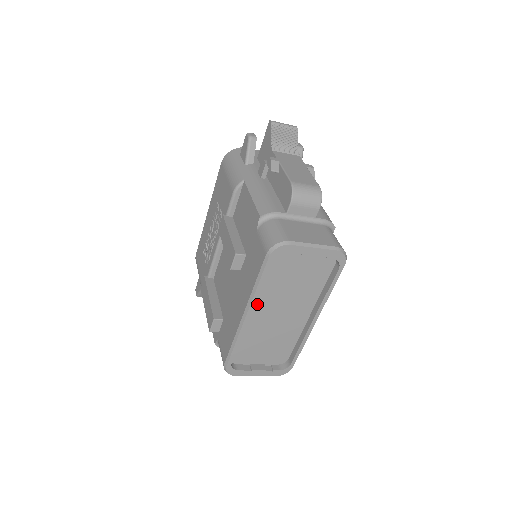
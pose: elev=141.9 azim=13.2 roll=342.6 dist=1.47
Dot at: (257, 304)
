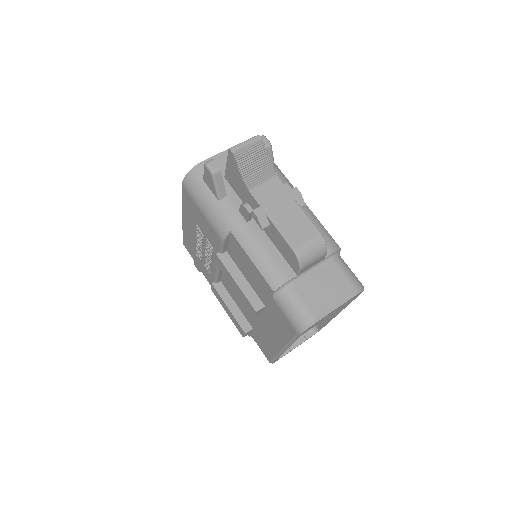
Dot at: occluded
